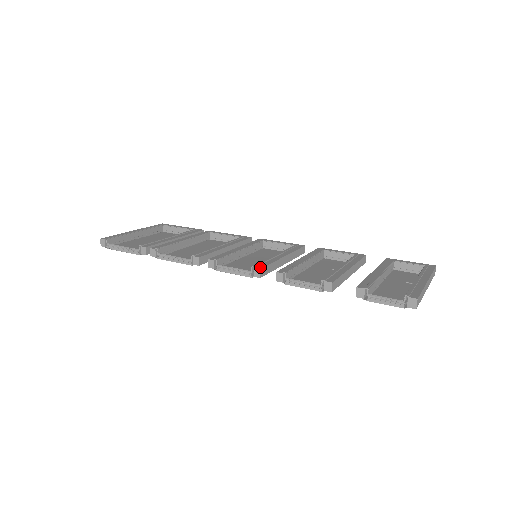
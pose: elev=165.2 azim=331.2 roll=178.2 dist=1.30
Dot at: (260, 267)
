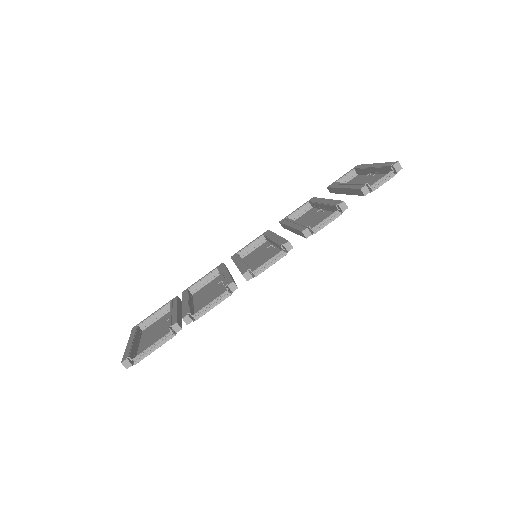
Dot at: (286, 242)
